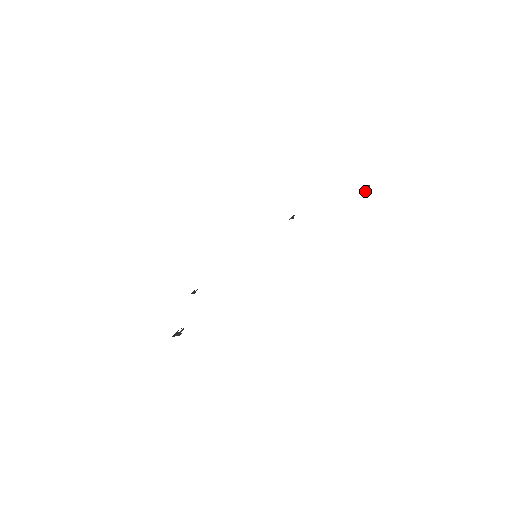
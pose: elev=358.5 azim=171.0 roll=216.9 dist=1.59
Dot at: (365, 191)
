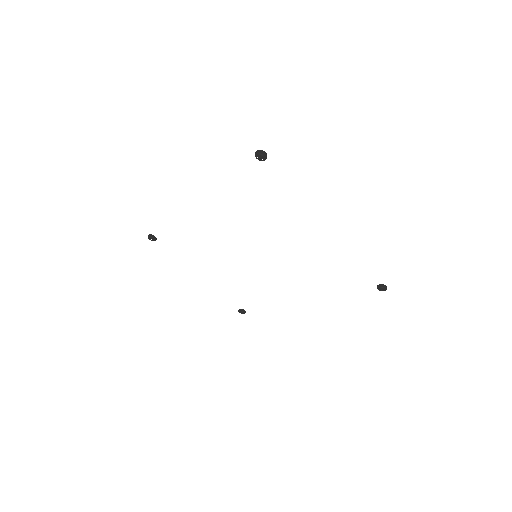
Dot at: (382, 288)
